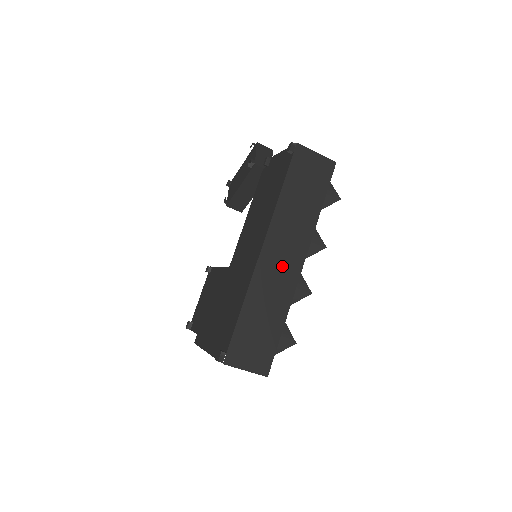
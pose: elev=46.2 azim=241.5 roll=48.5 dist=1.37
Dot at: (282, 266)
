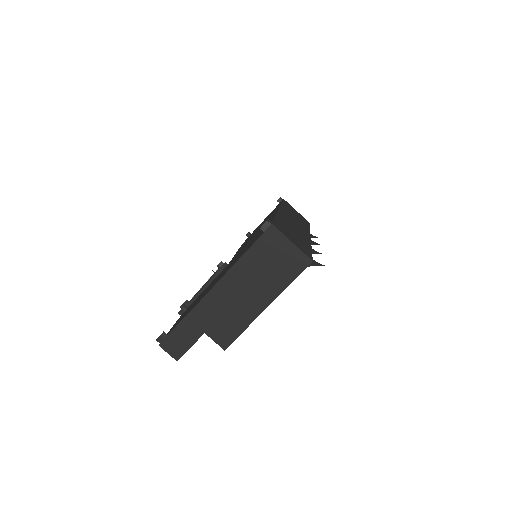
Dot at: (296, 226)
